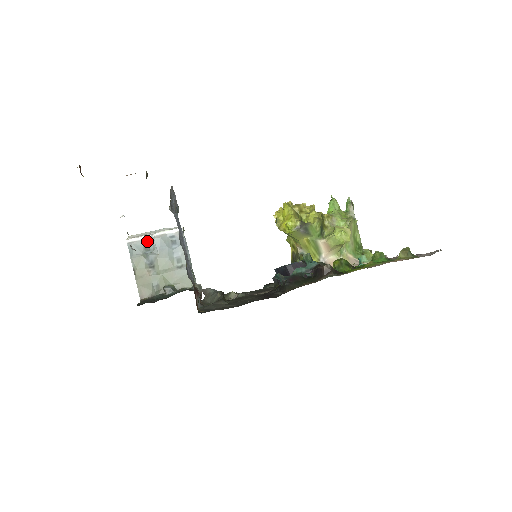
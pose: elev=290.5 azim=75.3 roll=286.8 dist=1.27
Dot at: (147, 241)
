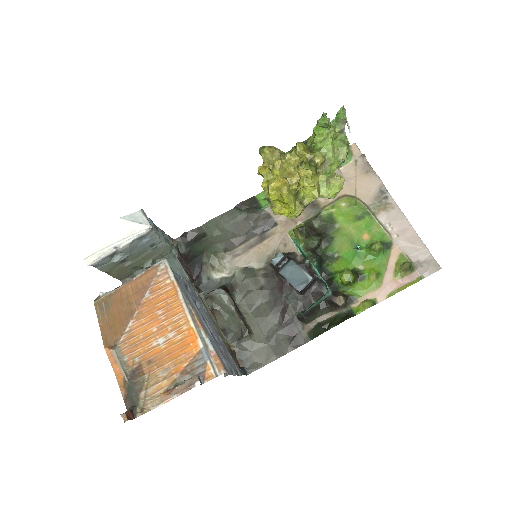
Dot at: (112, 254)
